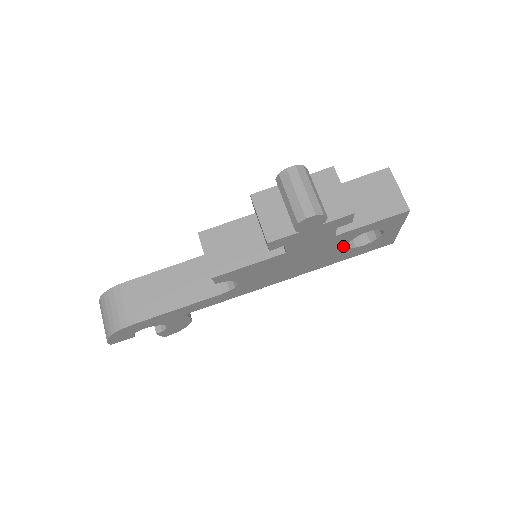
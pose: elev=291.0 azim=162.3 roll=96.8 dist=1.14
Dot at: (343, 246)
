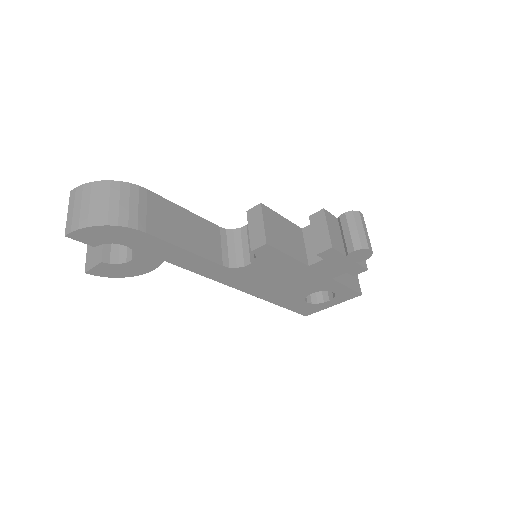
Dot at: (310, 292)
